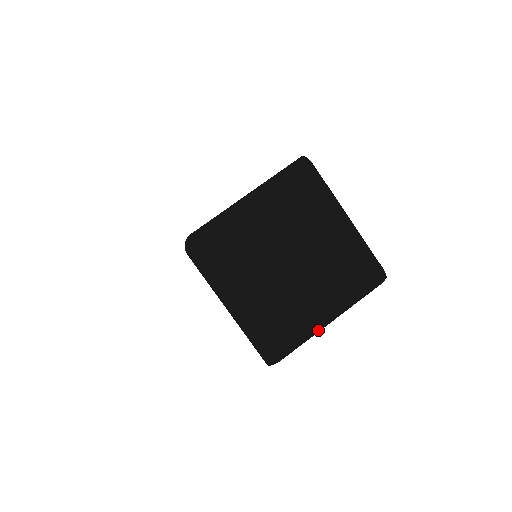
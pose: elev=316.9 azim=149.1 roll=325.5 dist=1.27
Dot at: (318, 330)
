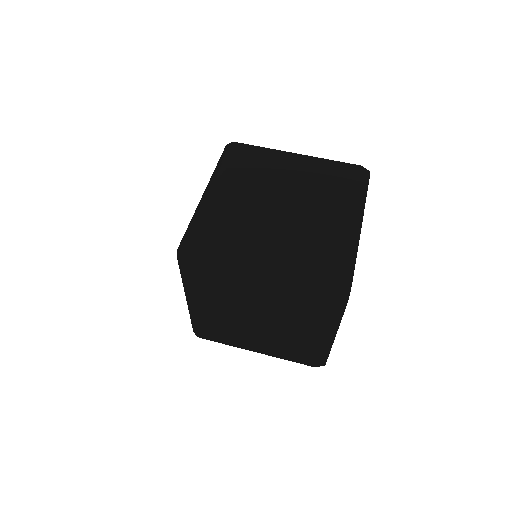
Dot at: (242, 348)
